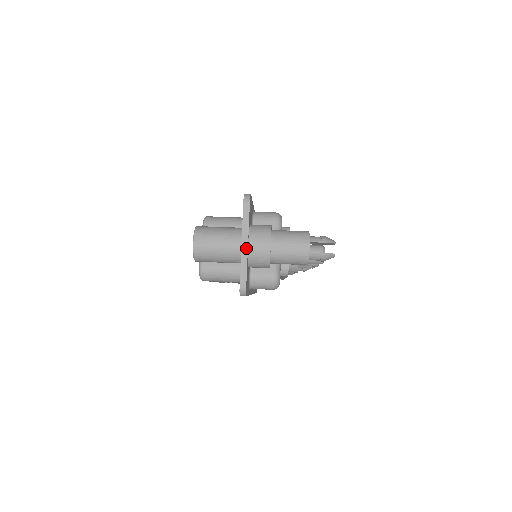
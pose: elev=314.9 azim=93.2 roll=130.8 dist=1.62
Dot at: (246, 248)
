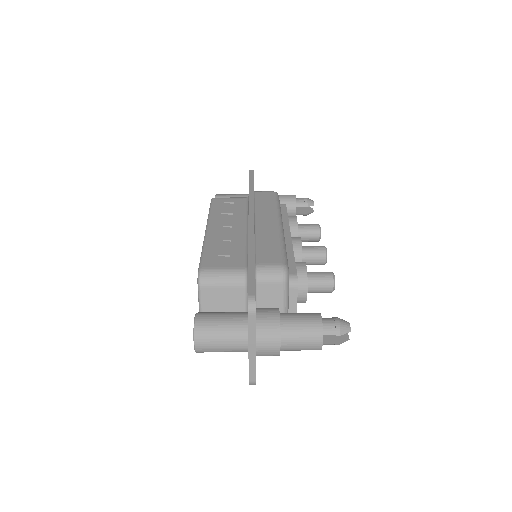
Dot at: (254, 354)
